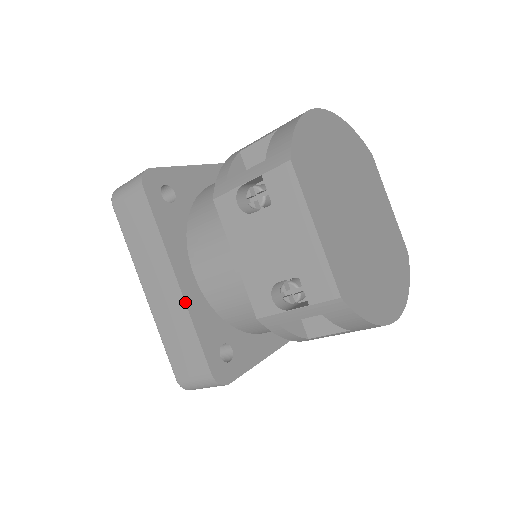
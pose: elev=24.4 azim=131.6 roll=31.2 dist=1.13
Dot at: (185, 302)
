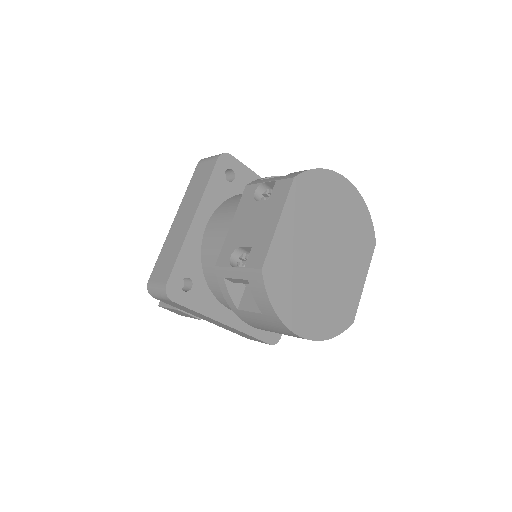
Dot at: (187, 233)
